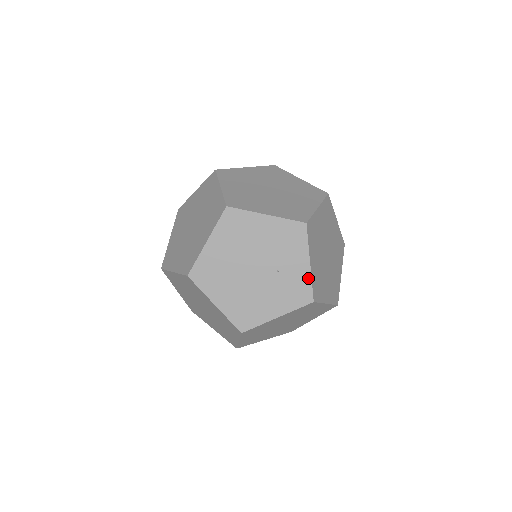
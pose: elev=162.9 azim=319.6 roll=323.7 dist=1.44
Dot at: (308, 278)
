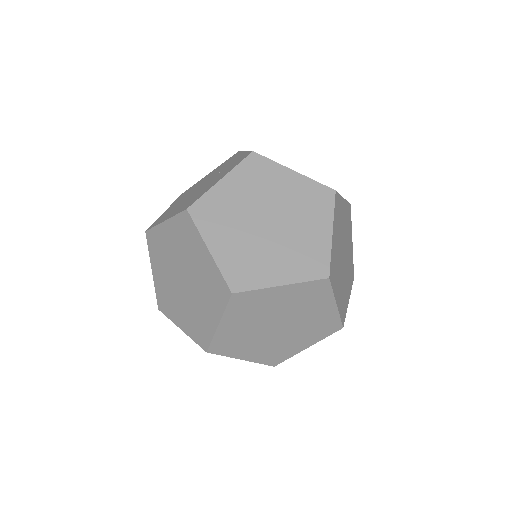
Dot at: (245, 153)
